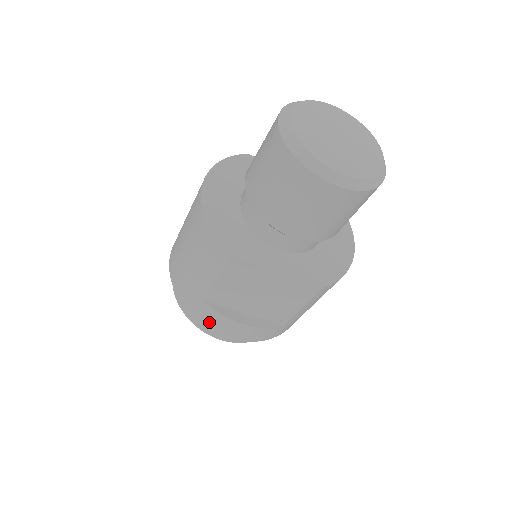
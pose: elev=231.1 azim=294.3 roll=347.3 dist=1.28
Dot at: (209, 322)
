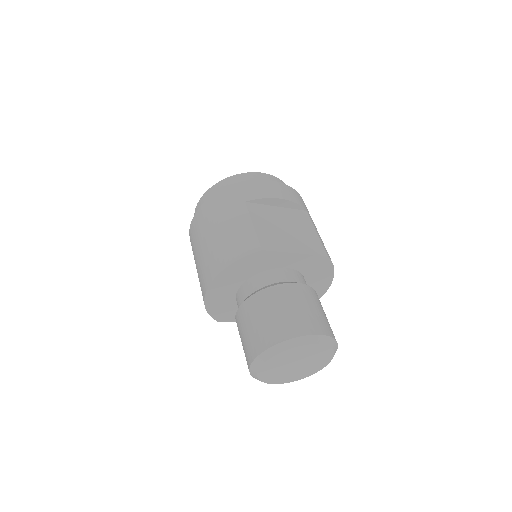
Dot at: occluded
